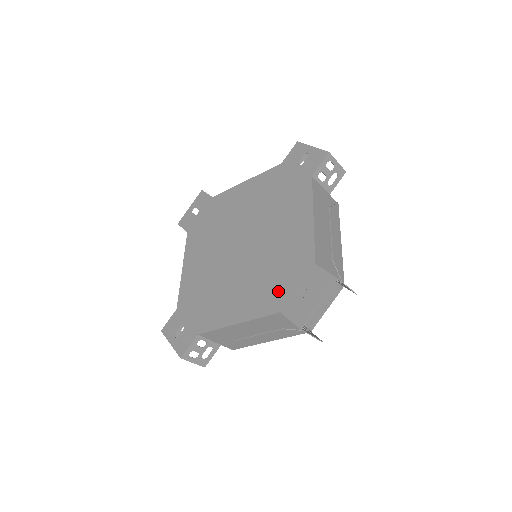
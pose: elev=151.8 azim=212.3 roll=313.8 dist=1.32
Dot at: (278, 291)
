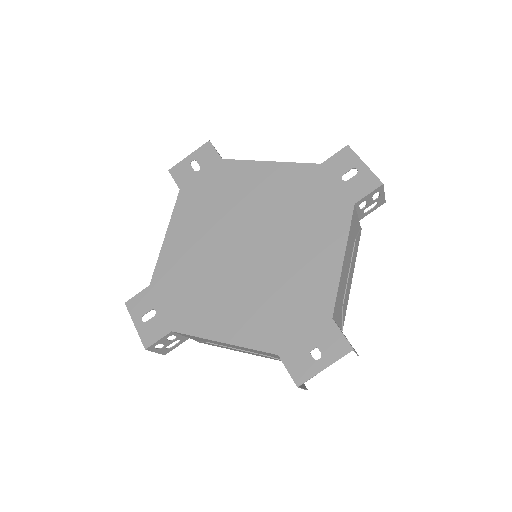
Dot at: (281, 329)
